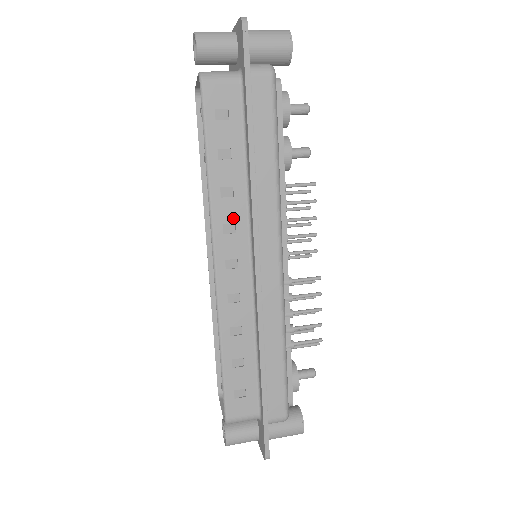
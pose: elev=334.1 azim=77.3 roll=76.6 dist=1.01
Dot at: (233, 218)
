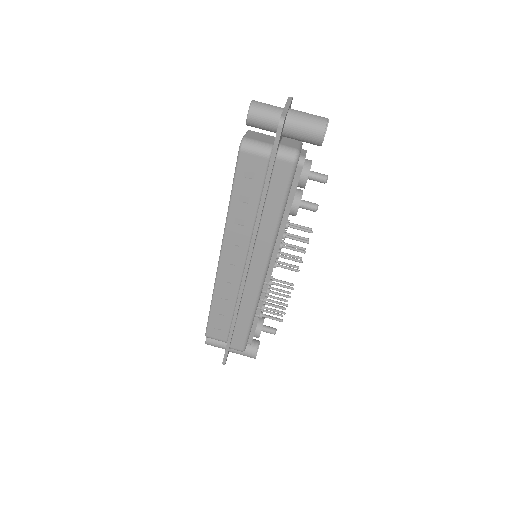
Dot at: (239, 238)
